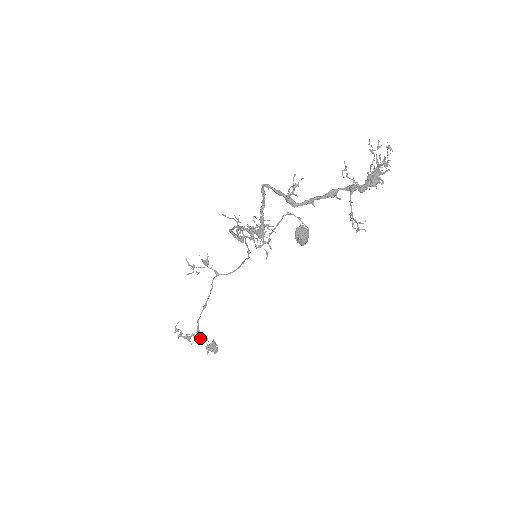
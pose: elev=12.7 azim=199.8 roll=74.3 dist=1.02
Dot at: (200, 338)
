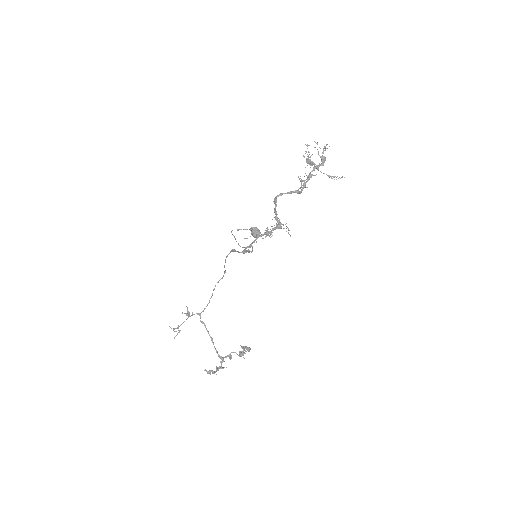
Dot at: (230, 356)
